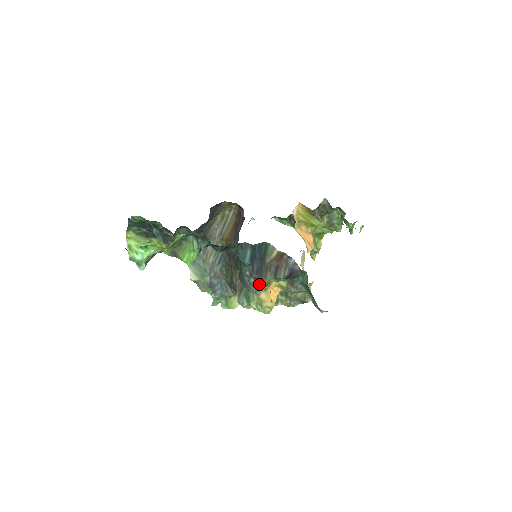
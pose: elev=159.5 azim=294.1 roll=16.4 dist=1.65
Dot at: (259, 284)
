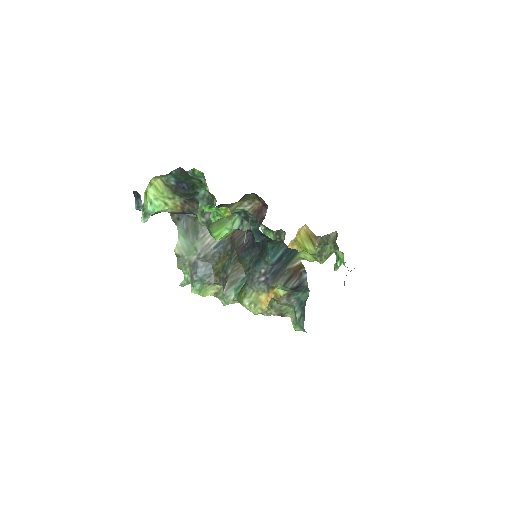
Dot at: (267, 285)
